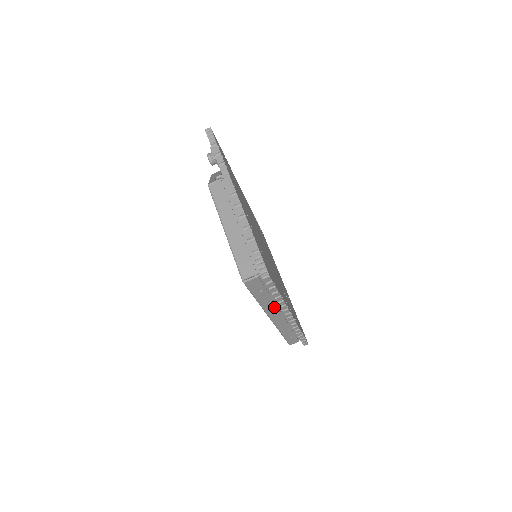
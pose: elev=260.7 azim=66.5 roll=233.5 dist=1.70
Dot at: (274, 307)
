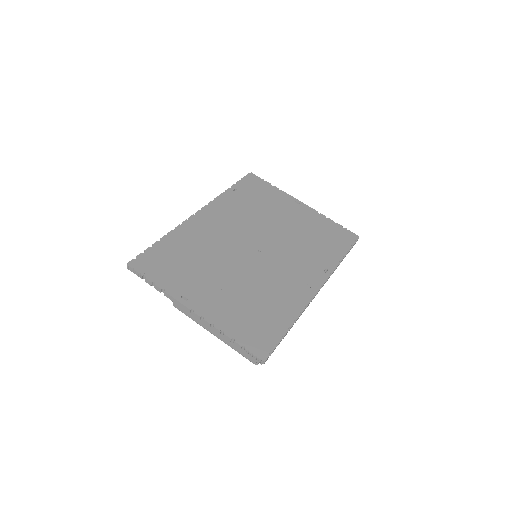
Dot at: occluded
